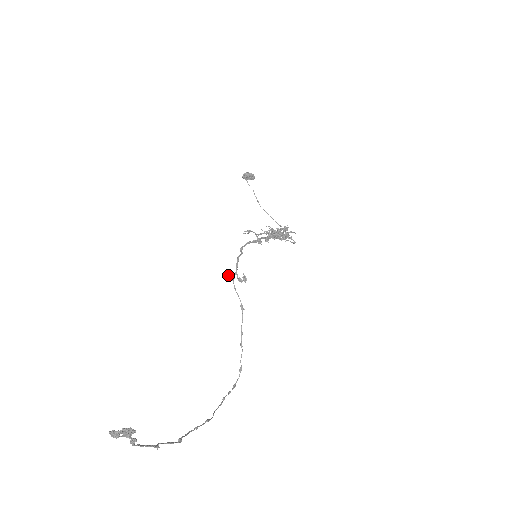
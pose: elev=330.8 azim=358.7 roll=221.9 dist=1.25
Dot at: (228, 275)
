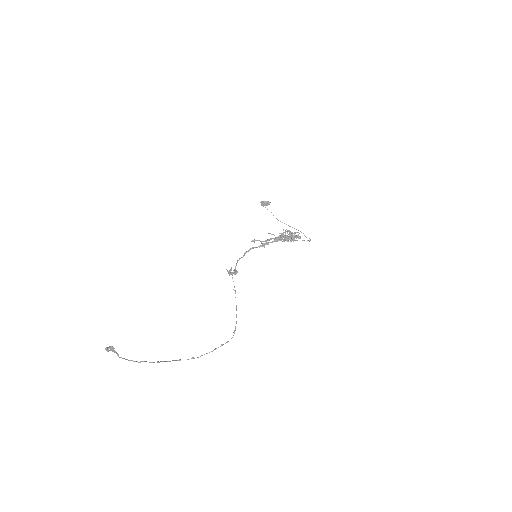
Dot at: occluded
